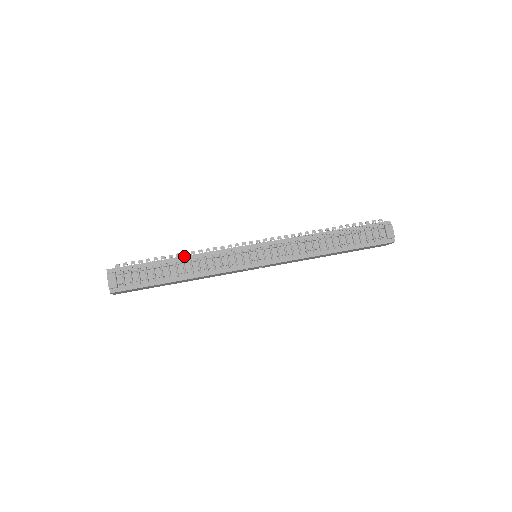
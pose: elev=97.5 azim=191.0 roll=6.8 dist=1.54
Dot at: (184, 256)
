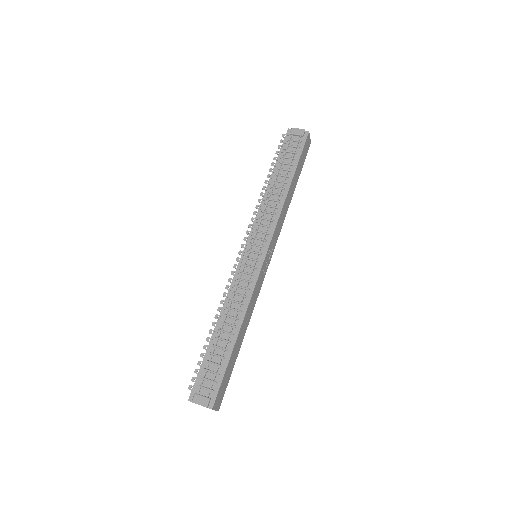
Dot at: (218, 319)
